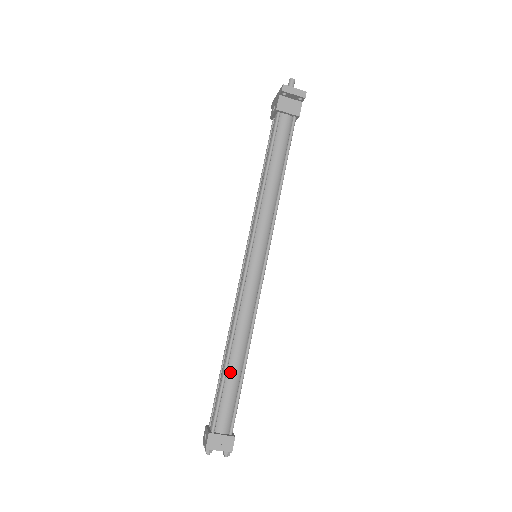
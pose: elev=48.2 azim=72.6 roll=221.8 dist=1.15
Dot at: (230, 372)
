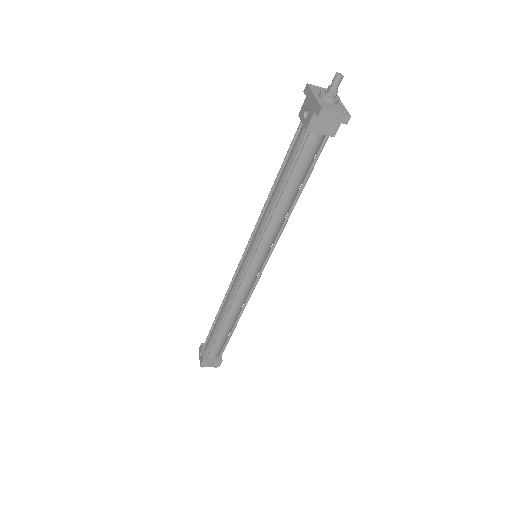
Dot at: (222, 331)
